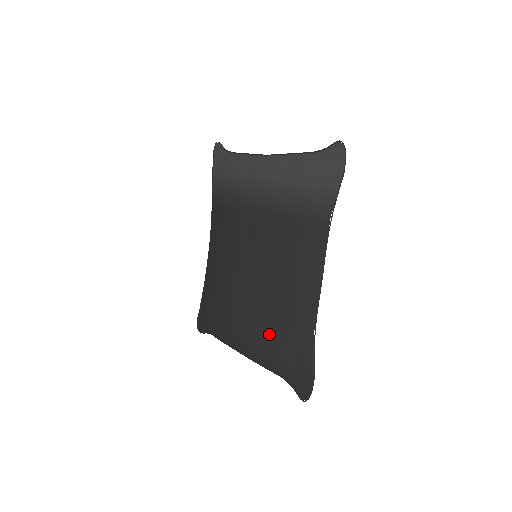
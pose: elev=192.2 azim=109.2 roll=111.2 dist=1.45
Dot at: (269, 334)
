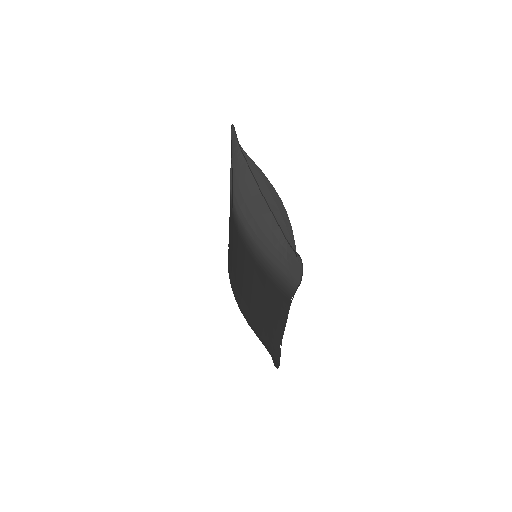
Dot at: (256, 324)
